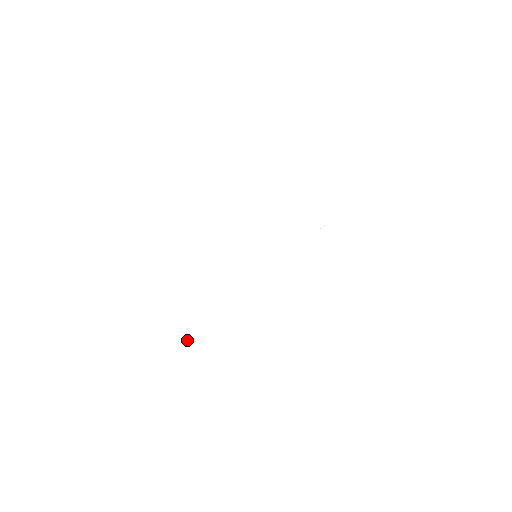
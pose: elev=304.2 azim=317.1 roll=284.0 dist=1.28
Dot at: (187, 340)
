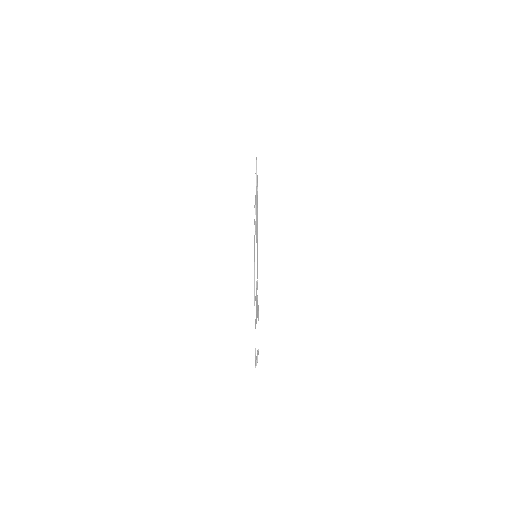
Dot at: occluded
